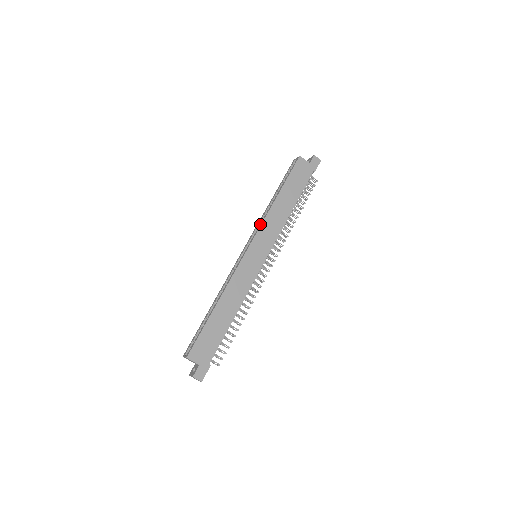
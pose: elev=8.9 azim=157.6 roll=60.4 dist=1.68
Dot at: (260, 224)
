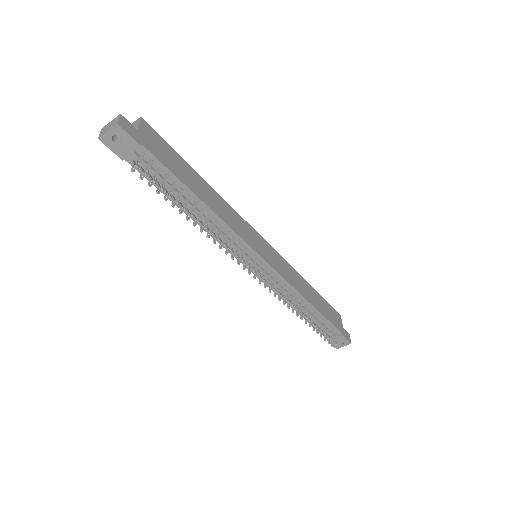
Dot at: occluded
